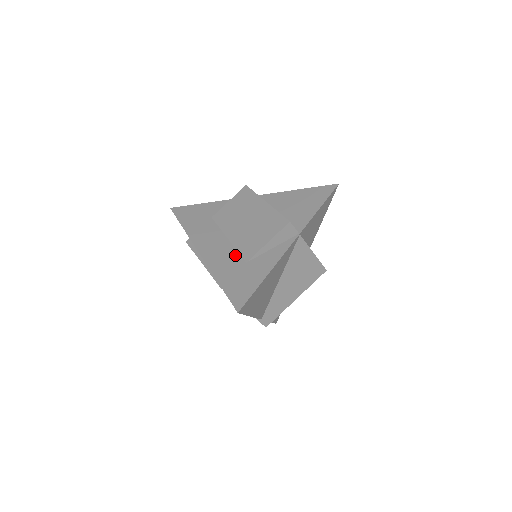
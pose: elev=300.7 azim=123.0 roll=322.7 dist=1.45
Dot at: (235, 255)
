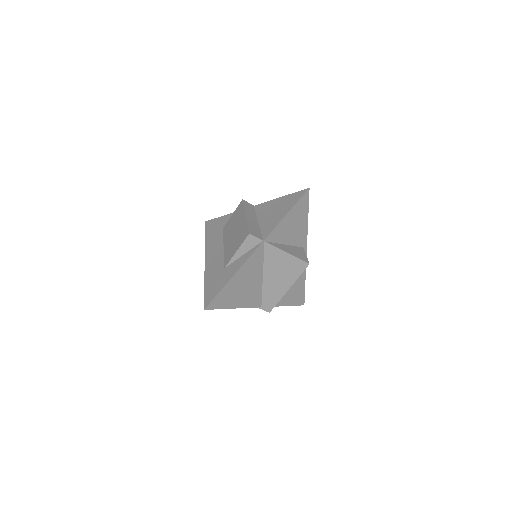
Dot at: (221, 262)
